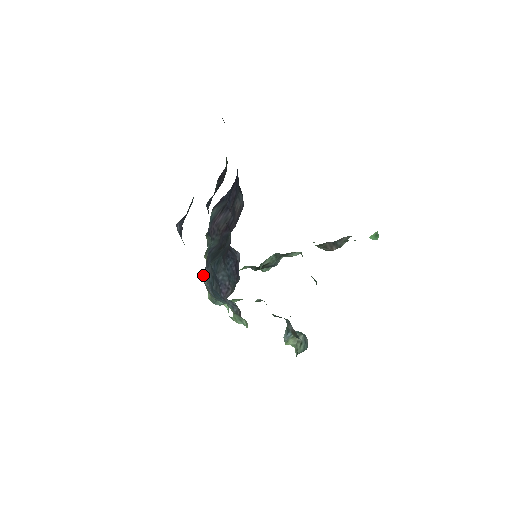
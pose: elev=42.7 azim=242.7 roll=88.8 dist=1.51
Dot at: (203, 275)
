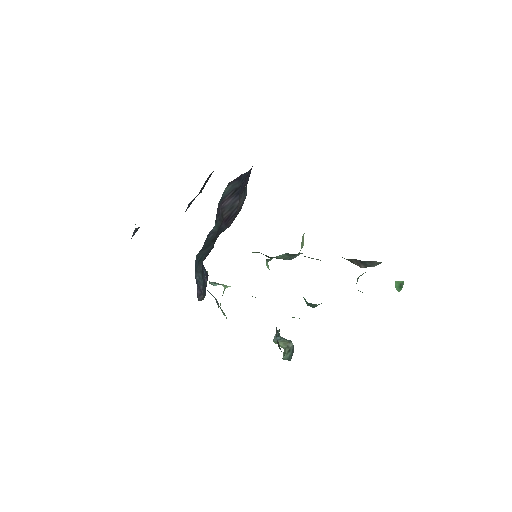
Dot at: occluded
